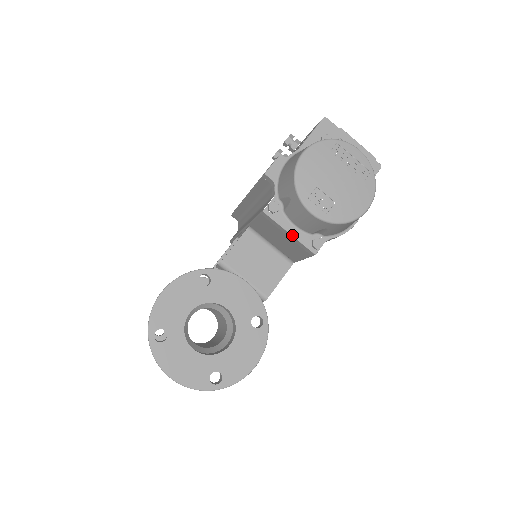
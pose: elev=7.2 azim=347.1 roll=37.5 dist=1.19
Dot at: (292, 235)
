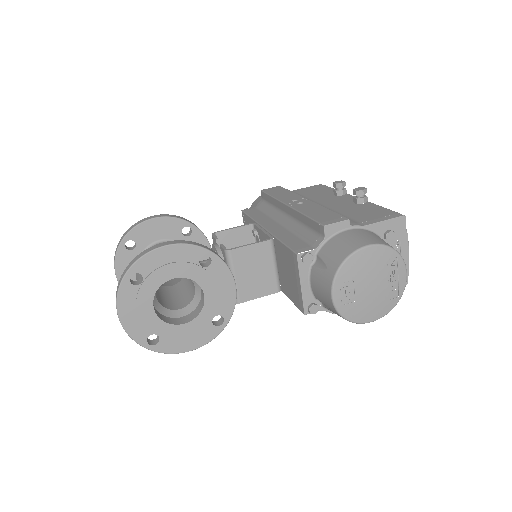
Dot at: (301, 288)
